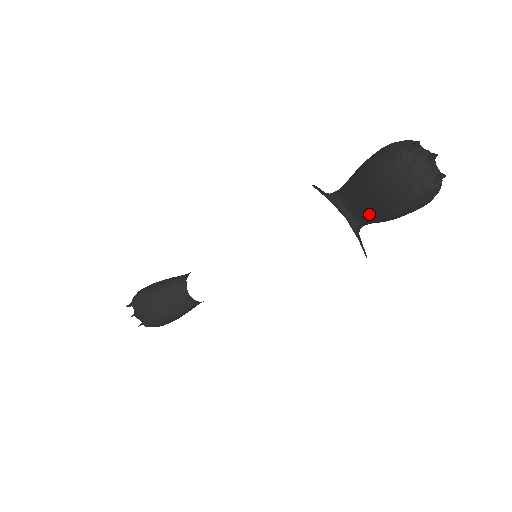
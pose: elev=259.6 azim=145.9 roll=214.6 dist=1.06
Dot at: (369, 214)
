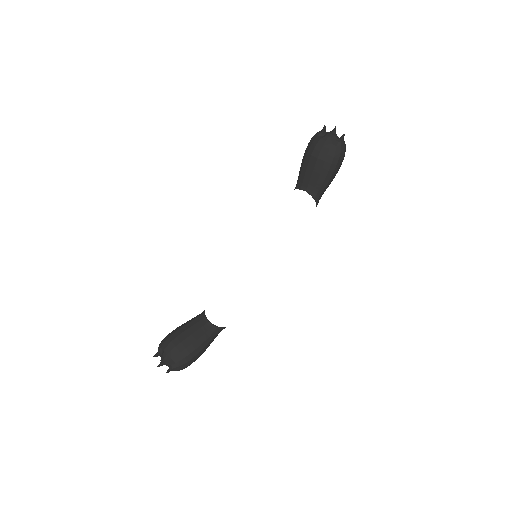
Dot at: (317, 179)
